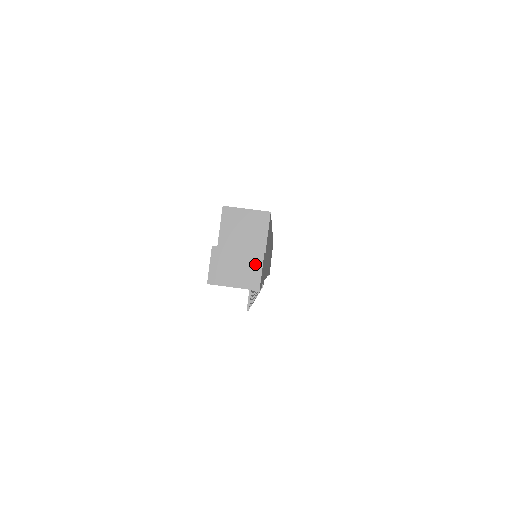
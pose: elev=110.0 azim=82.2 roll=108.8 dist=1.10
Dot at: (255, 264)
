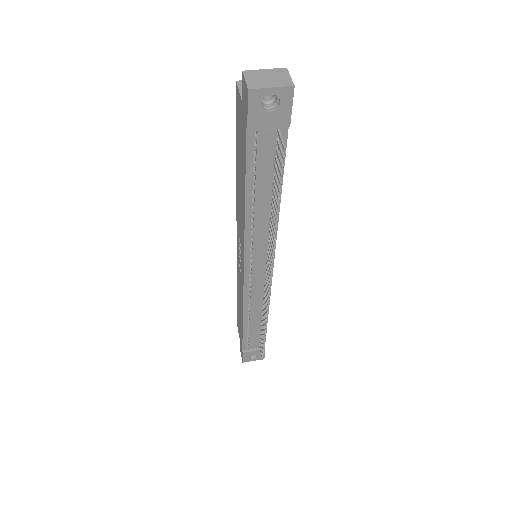
Dot at: (283, 74)
